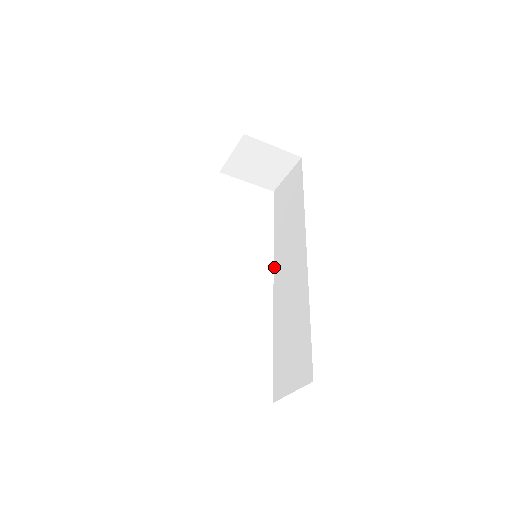
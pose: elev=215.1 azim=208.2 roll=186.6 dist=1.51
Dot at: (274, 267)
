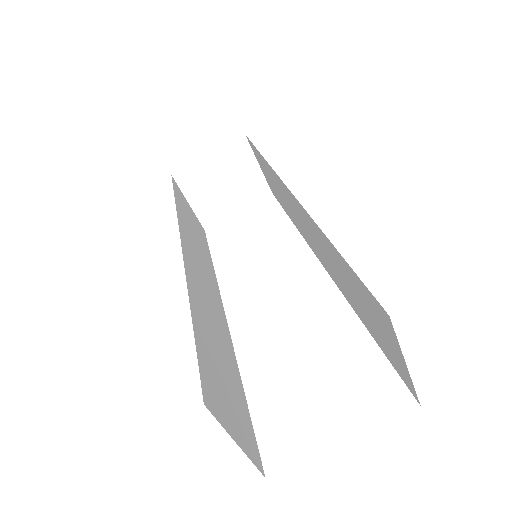
Dot at: (312, 250)
